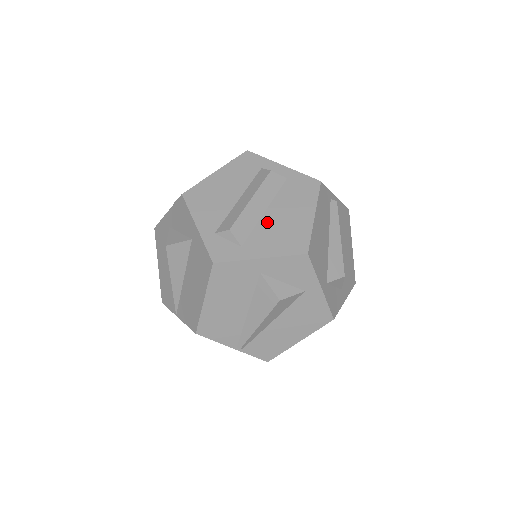
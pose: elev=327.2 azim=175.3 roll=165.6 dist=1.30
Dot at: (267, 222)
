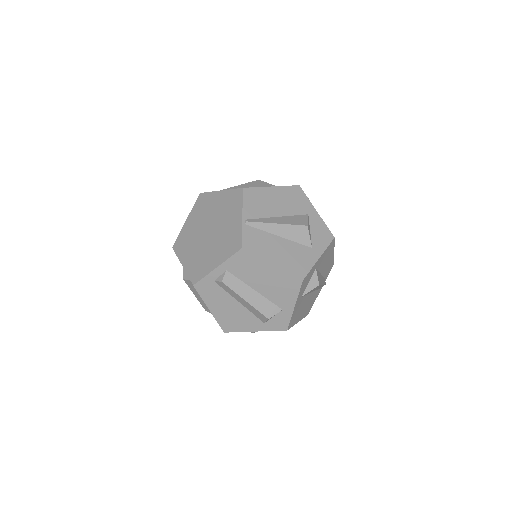
Dot at: occluded
